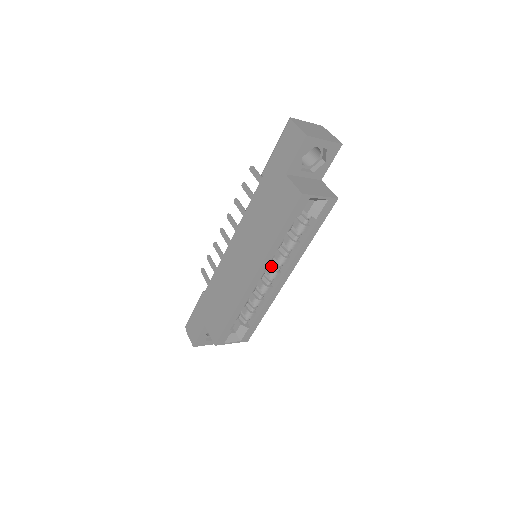
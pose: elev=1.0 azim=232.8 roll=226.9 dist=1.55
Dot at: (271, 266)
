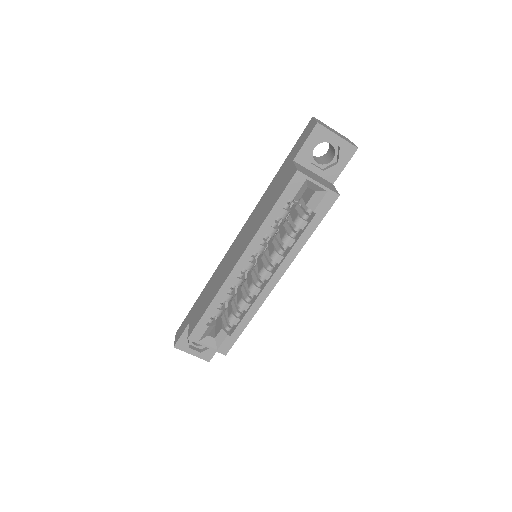
Dot at: (264, 265)
